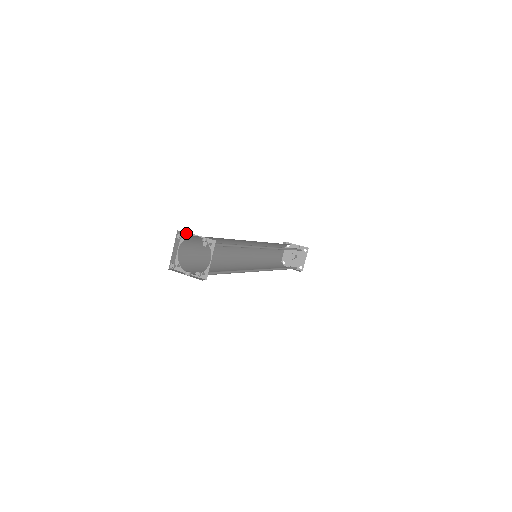
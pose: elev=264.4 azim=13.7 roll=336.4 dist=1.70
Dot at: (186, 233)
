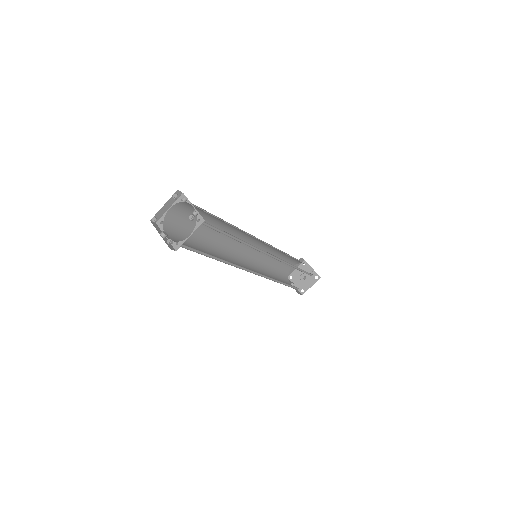
Dot at: (183, 197)
